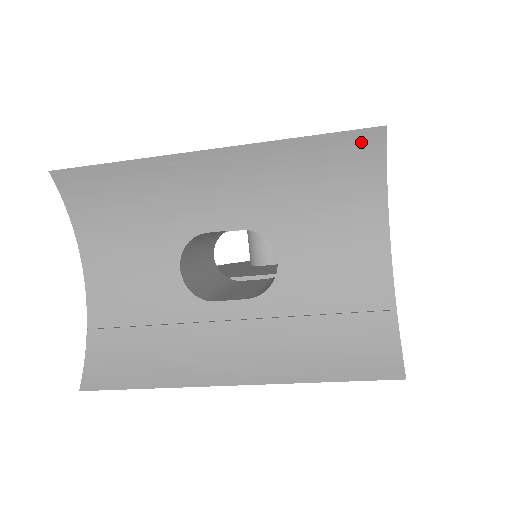
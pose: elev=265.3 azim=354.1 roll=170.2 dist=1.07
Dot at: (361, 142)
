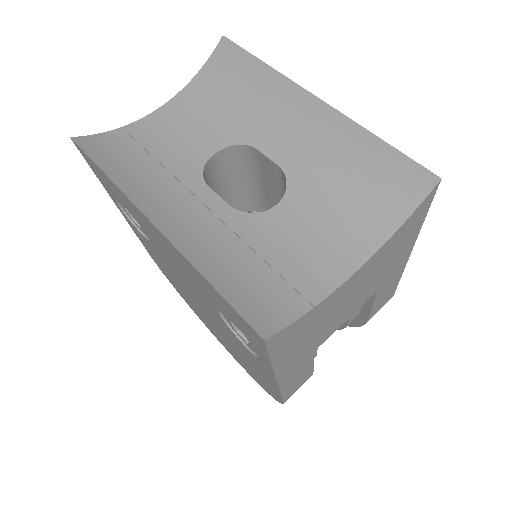
Dot at: (414, 177)
